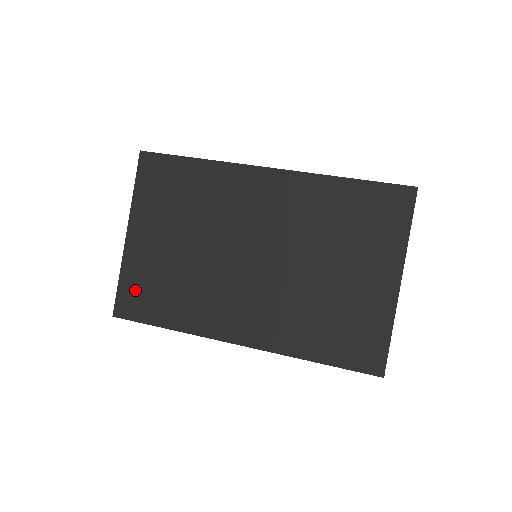
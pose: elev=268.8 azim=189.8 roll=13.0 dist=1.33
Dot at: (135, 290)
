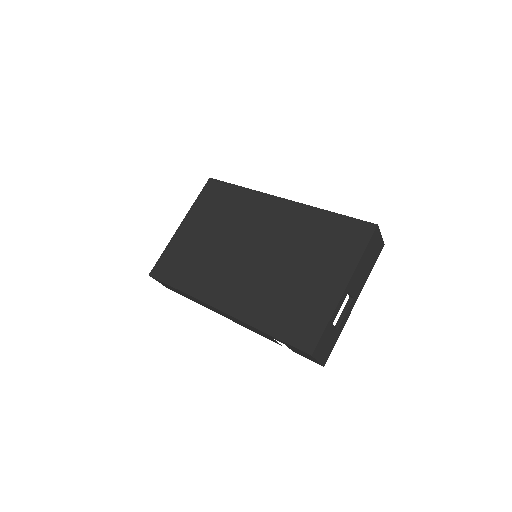
Dot at: (170, 261)
